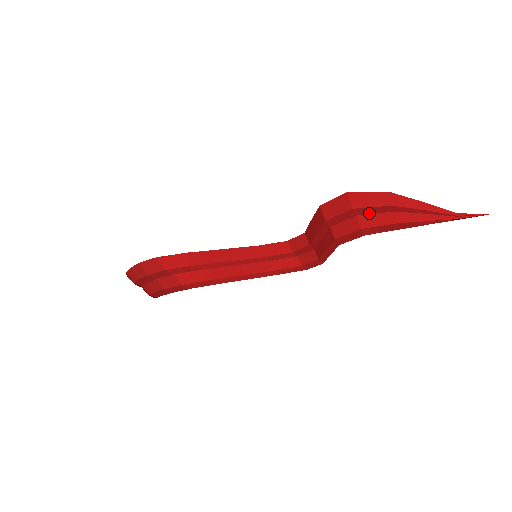
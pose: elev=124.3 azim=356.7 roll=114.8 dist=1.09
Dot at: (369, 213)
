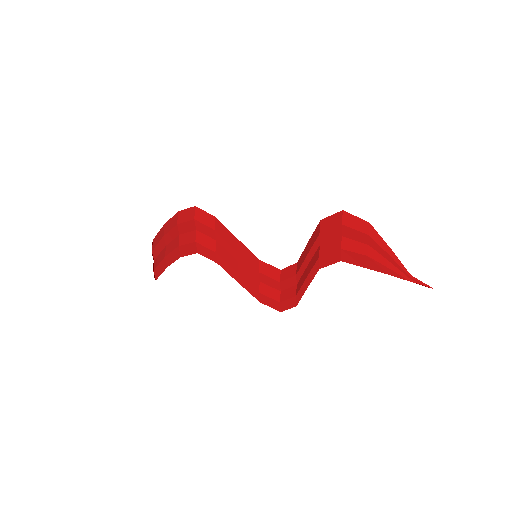
Dot at: (351, 238)
